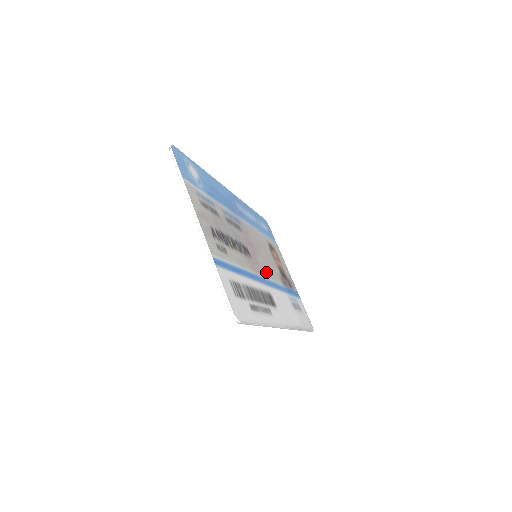
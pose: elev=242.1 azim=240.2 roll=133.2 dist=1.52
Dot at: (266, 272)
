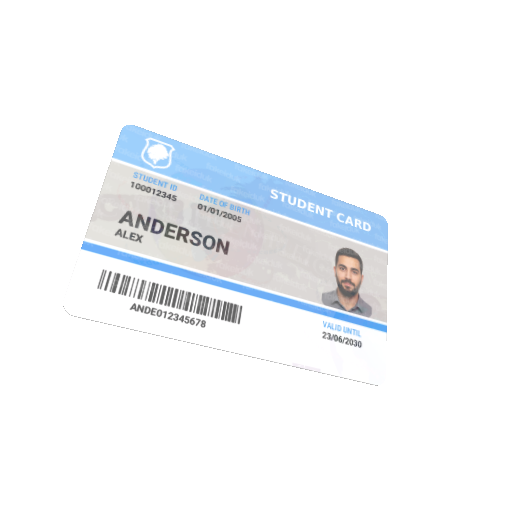
Dot at: (266, 279)
